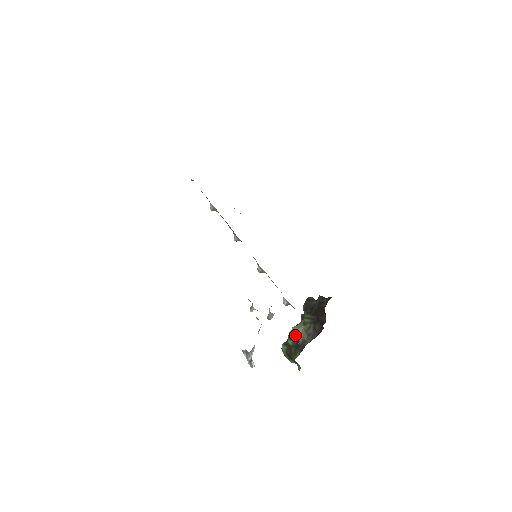
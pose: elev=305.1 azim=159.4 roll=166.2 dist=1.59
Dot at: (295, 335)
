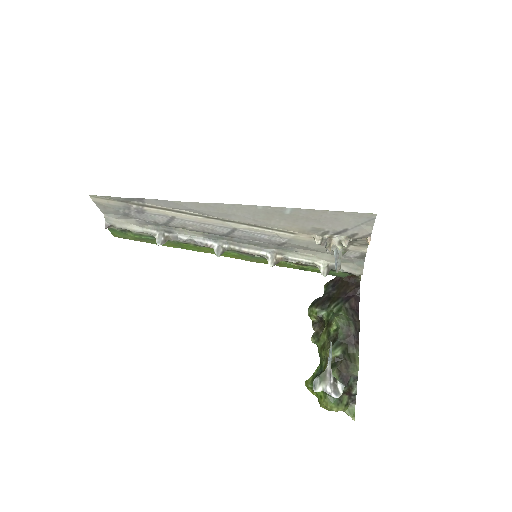
Dot at: (344, 323)
